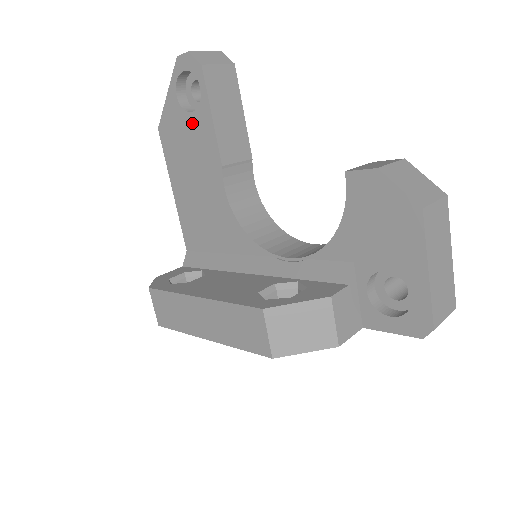
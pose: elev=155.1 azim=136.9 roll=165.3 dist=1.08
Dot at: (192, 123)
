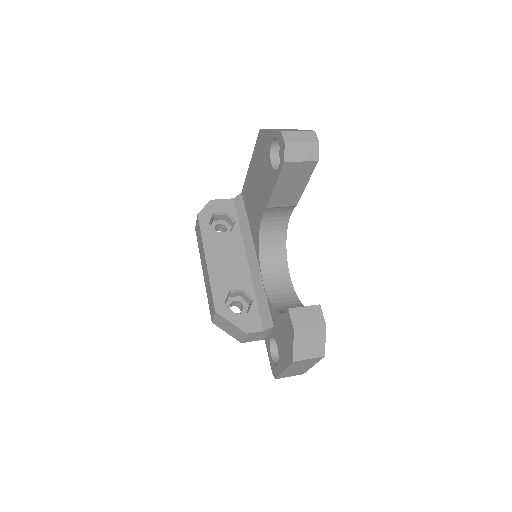
Dot at: (269, 167)
